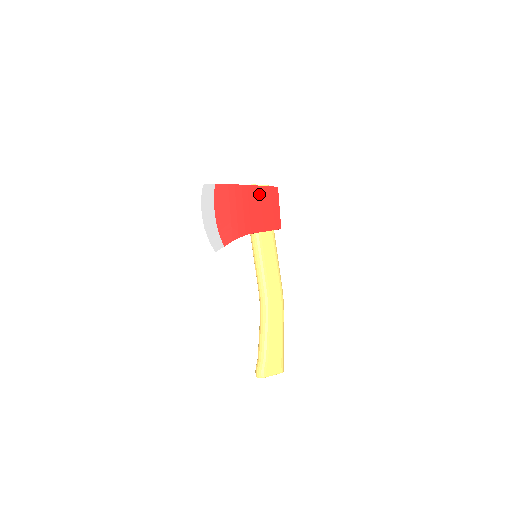
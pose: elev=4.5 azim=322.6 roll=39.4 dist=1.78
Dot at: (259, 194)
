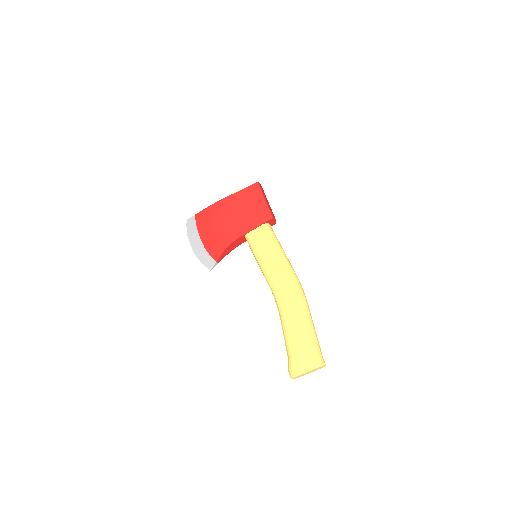
Dot at: (238, 200)
